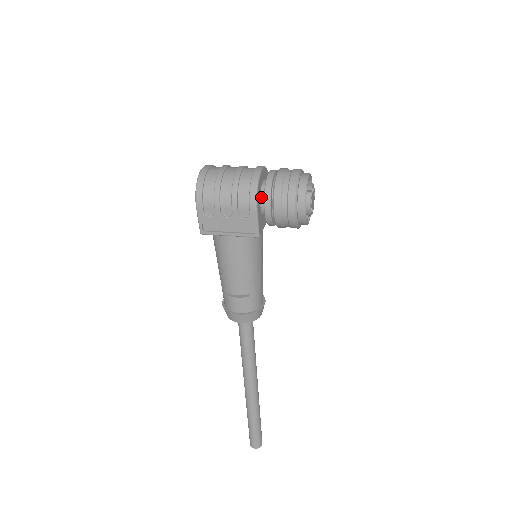
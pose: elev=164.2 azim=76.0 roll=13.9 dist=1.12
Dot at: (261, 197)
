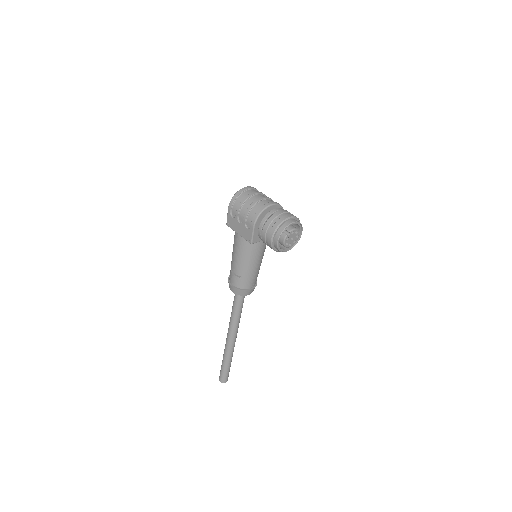
Dot at: occluded
